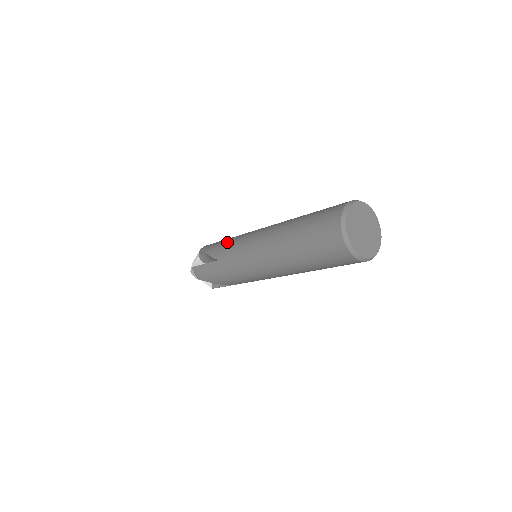
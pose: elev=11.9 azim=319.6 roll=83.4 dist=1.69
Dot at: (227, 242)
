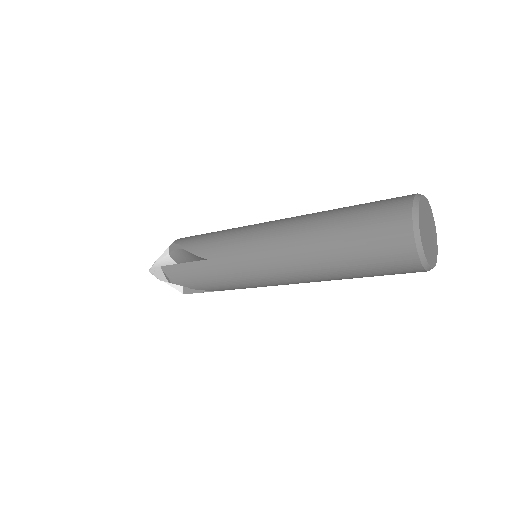
Dot at: (218, 236)
